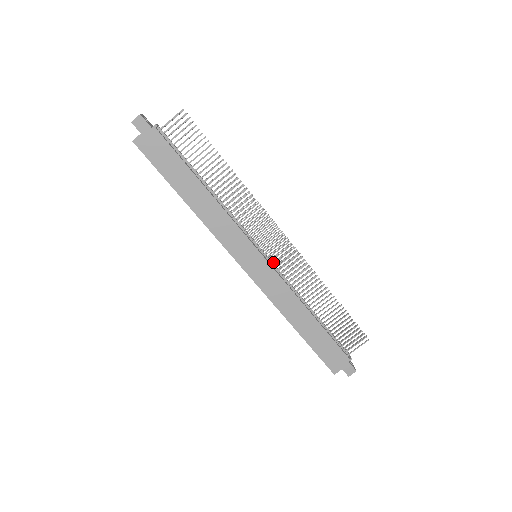
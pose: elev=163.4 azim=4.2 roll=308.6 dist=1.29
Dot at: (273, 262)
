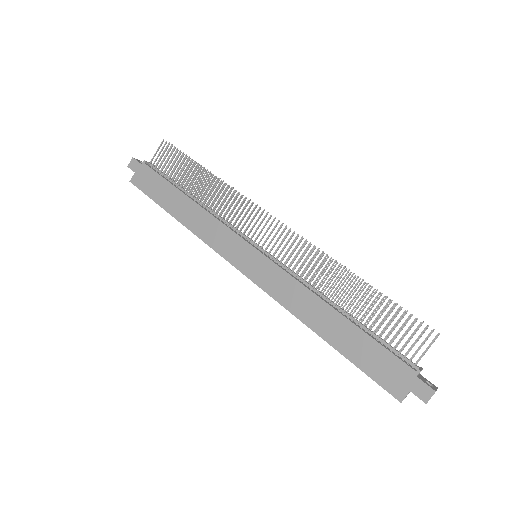
Dot at: (272, 255)
